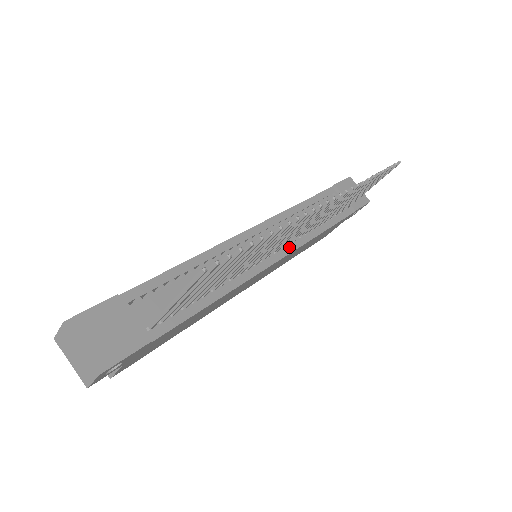
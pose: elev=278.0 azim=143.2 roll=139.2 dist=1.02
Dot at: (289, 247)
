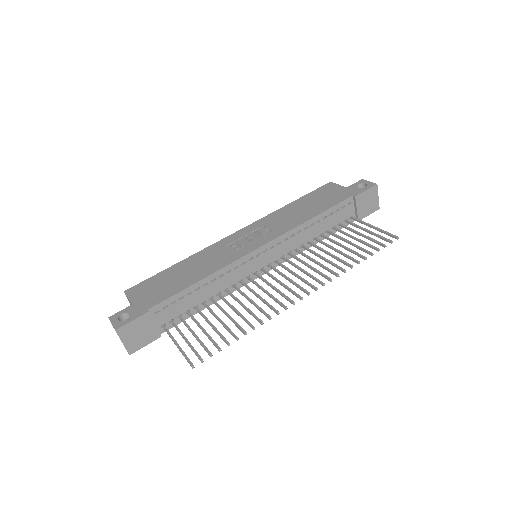
Dot at: (281, 260)
